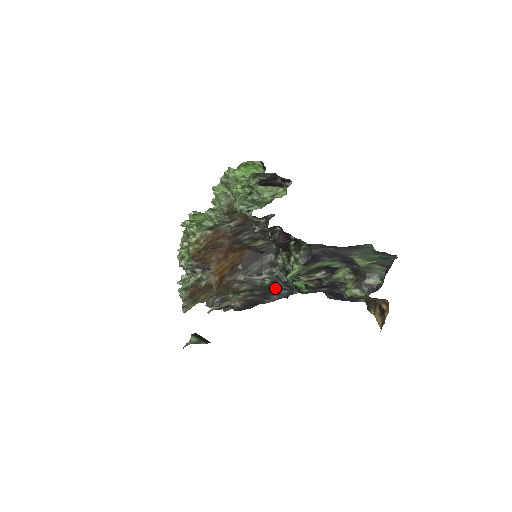
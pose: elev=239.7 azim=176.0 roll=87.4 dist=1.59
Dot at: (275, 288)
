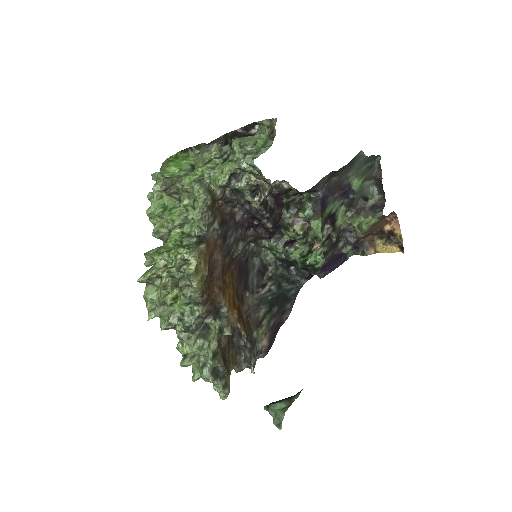
Dot at: (283, 294)
